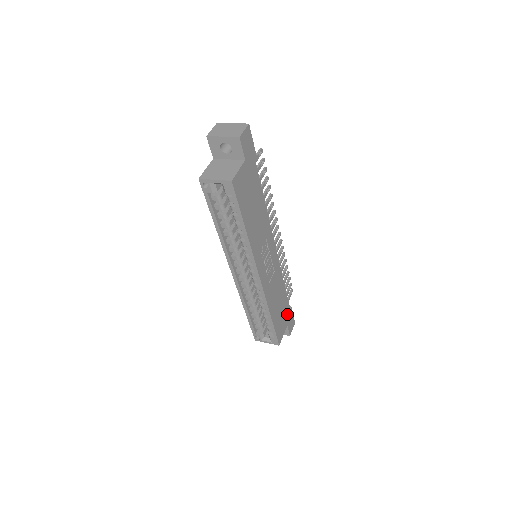
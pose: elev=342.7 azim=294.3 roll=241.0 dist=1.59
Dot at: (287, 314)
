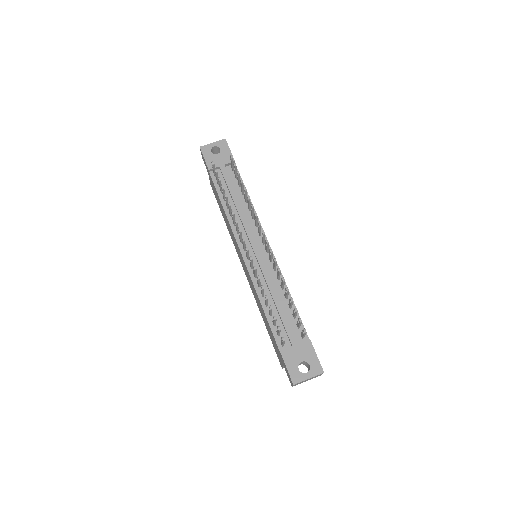
Dot at: occluded
